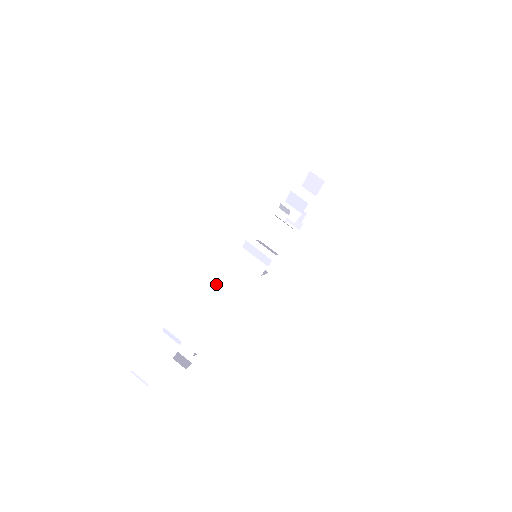
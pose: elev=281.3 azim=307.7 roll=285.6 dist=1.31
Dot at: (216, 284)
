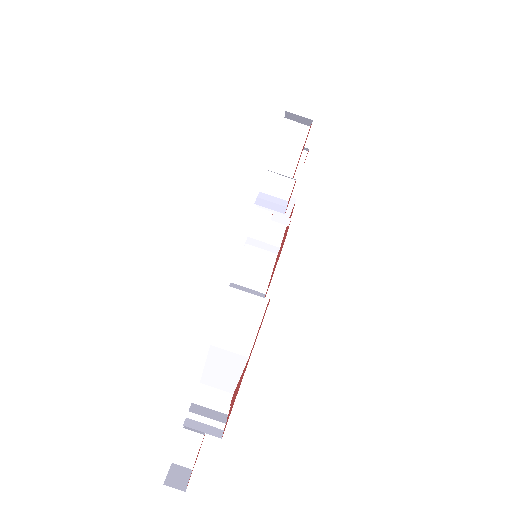
Dot at: (218, 344)
